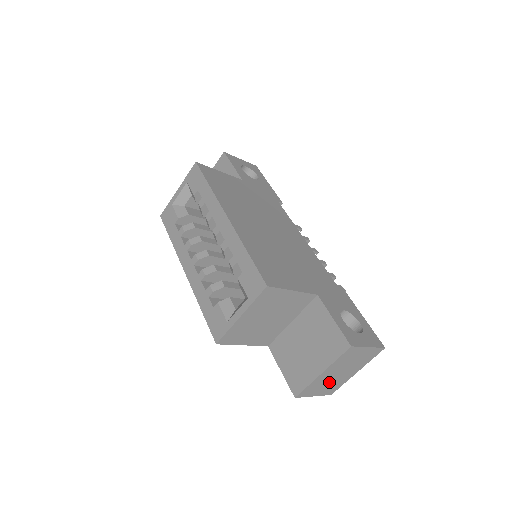
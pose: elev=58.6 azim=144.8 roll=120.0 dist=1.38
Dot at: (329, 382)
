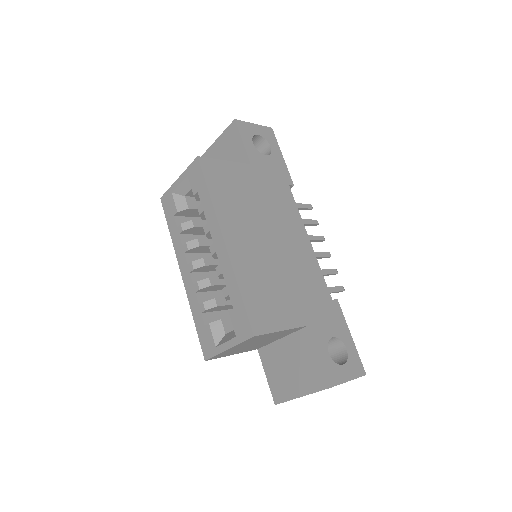
Dot at: occluded
